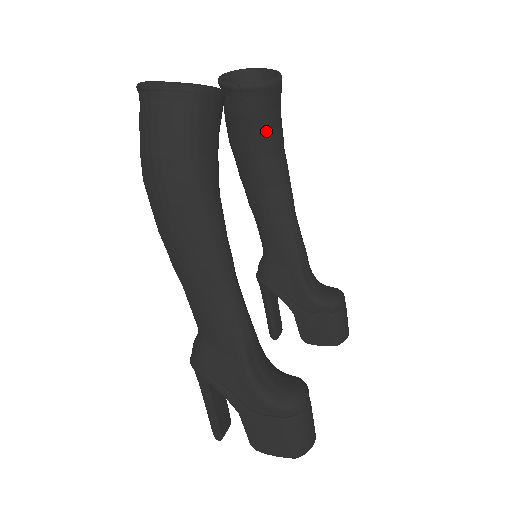
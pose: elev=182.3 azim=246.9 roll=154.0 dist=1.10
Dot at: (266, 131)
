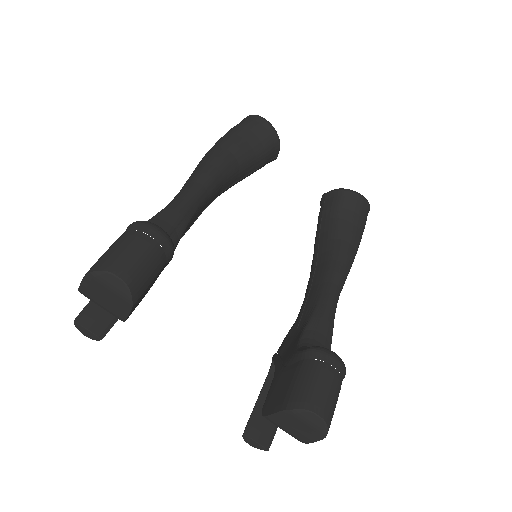
Dot at: (335, 221)
